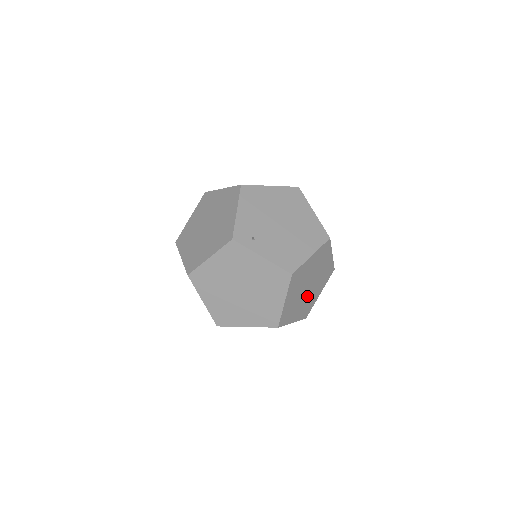
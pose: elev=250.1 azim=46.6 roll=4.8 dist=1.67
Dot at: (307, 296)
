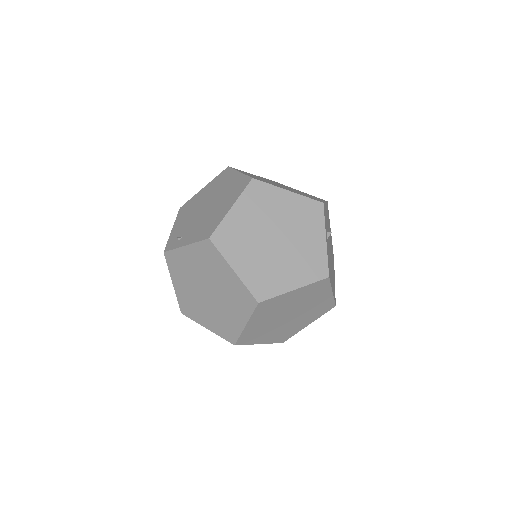
Dot at: (289, 251)
